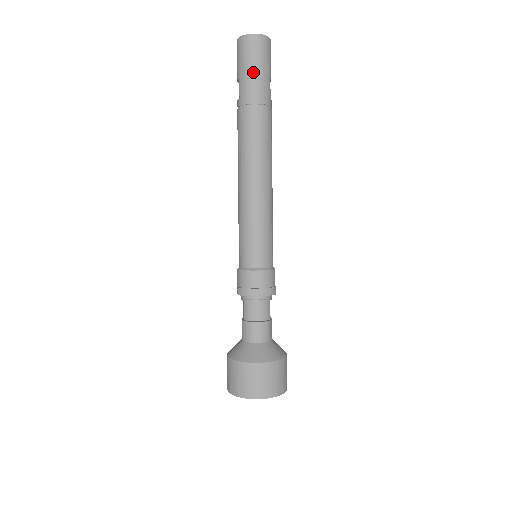
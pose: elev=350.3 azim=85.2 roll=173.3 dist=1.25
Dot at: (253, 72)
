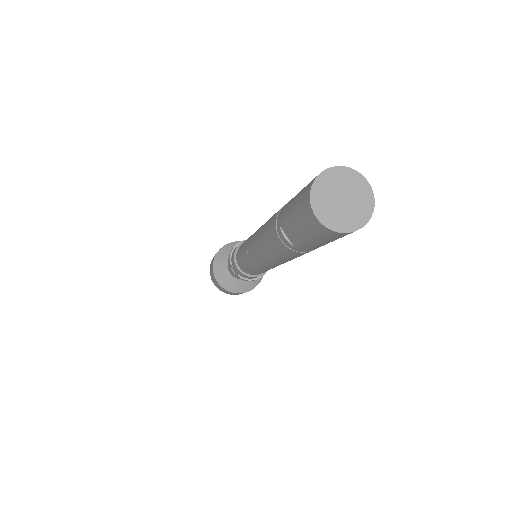
Dot at: occluded
